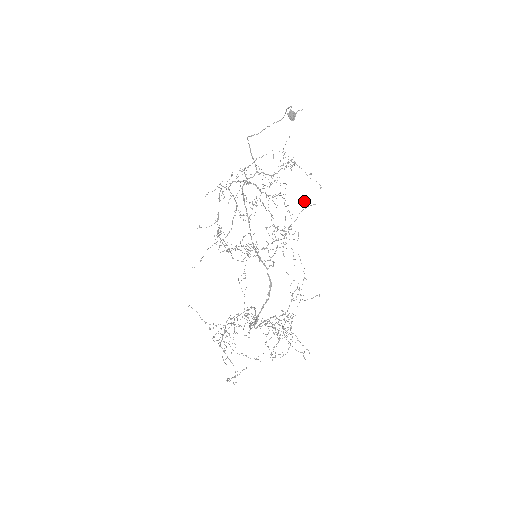
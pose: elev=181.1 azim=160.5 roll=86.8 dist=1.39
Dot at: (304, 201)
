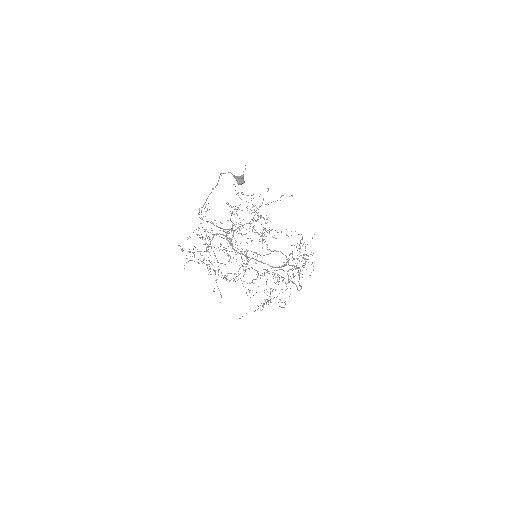
Dot at: (259, 196)
